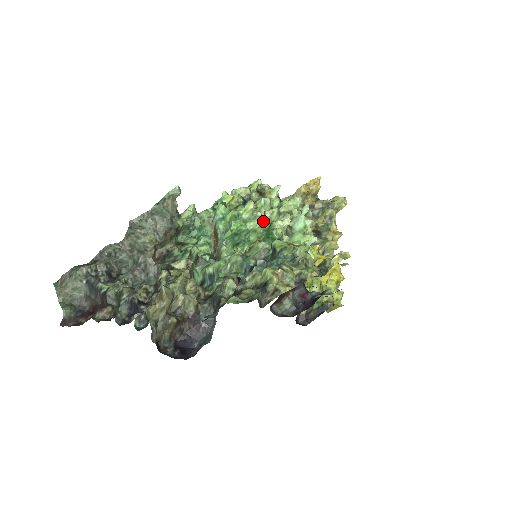
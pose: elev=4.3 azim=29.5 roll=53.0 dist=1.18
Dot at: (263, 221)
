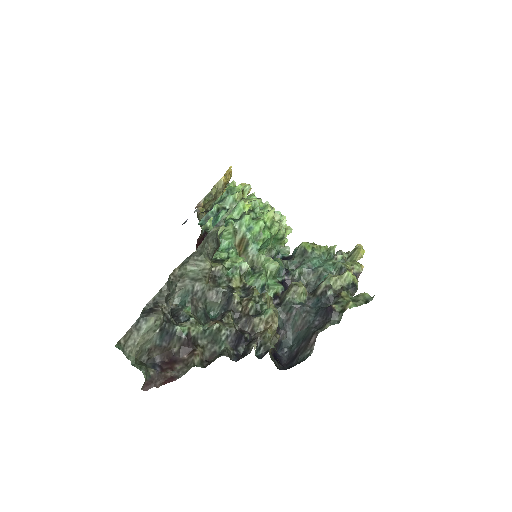
Dot at: (279, 226)
